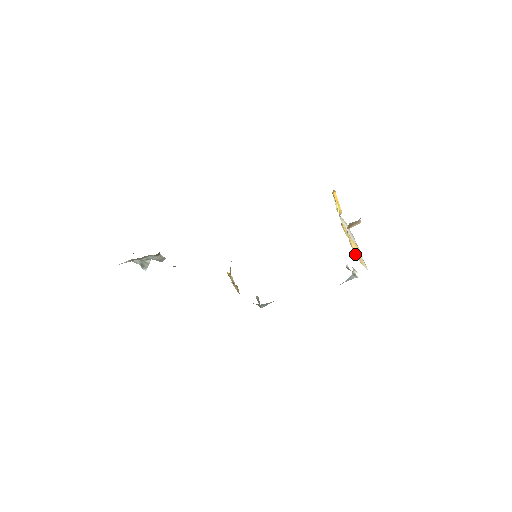
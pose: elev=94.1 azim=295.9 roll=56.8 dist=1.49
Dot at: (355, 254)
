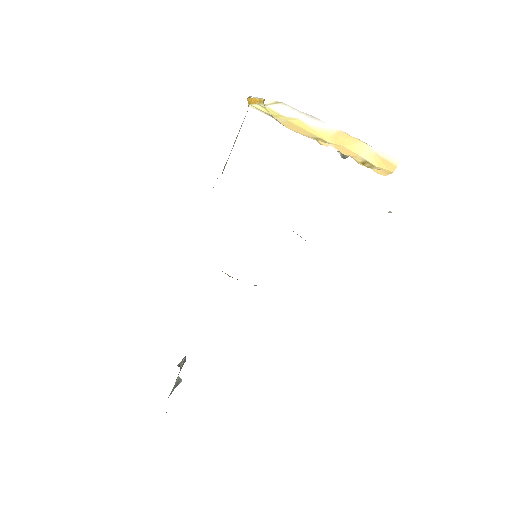
Dot at: (376, 164)
